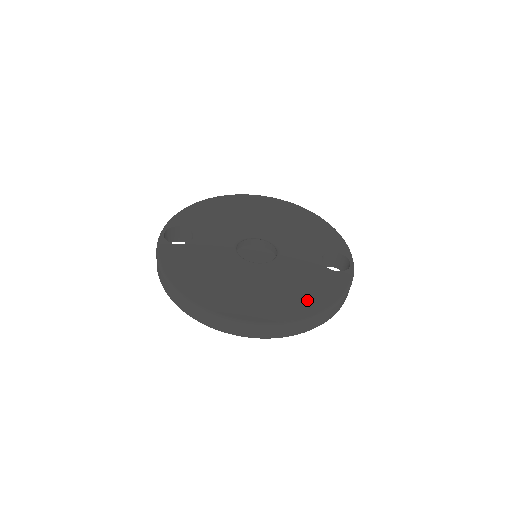
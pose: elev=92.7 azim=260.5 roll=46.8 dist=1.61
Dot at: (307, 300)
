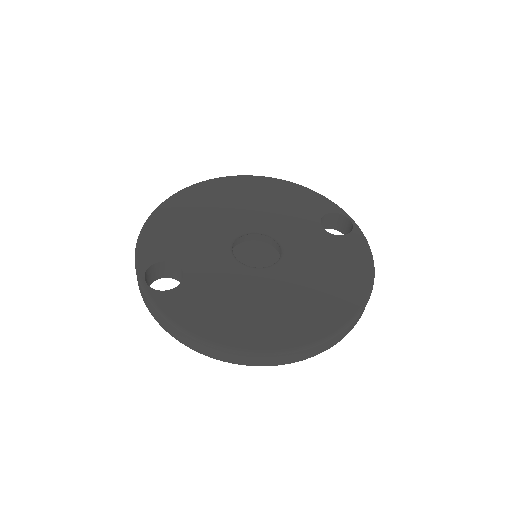
Dot at: (350, 282)
